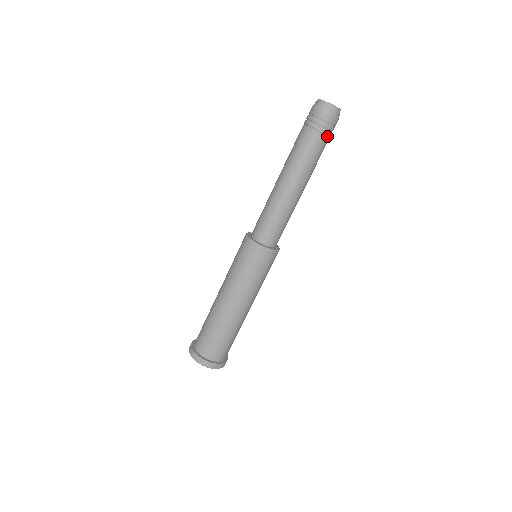
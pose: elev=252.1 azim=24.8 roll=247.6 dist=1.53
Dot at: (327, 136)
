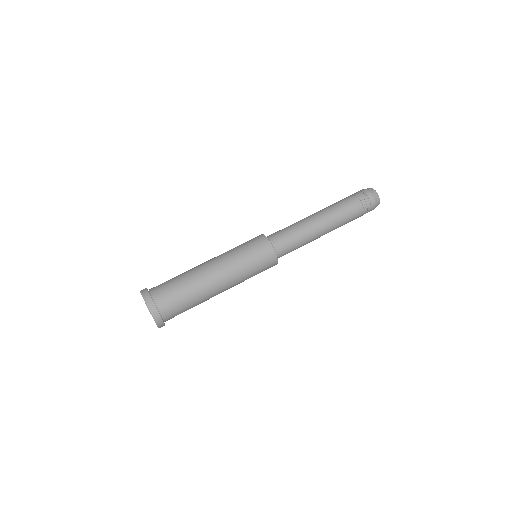
Dot at: (361, 205)
